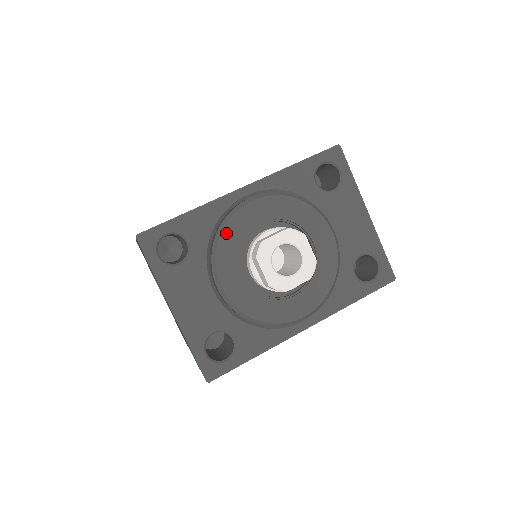
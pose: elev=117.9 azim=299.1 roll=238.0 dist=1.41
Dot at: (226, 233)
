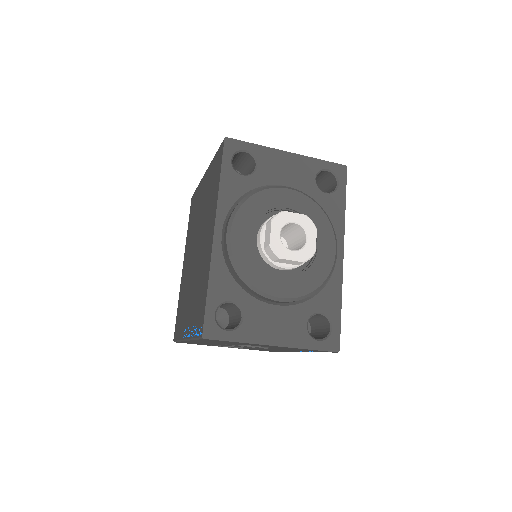
Dot at: (243, 268)
